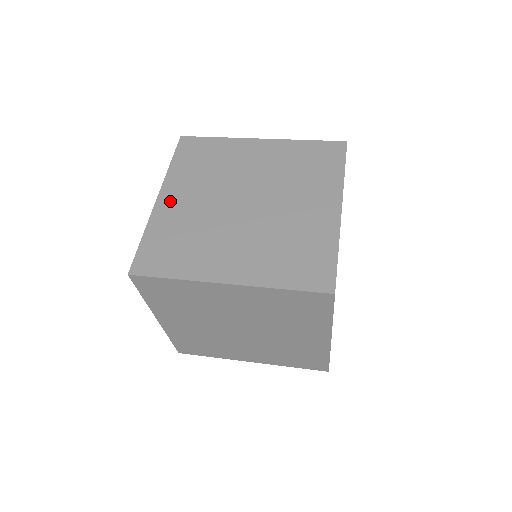
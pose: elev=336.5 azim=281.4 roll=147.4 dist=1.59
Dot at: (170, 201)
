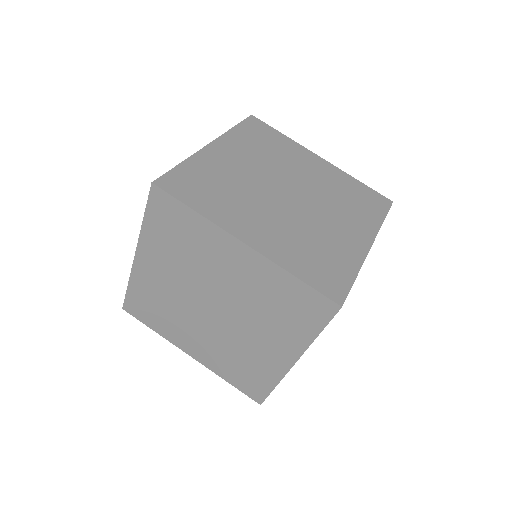
Dot at: (146, 266)
